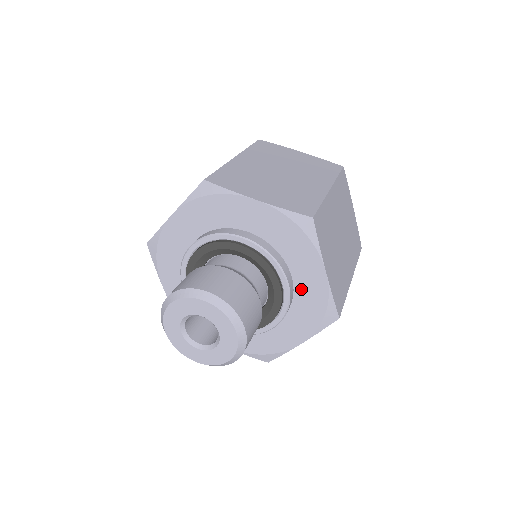
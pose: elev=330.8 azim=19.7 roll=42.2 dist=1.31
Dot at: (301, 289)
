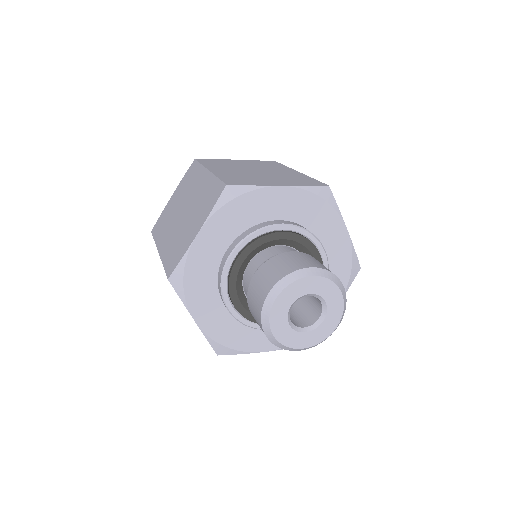
Dot at: (330, 255)
